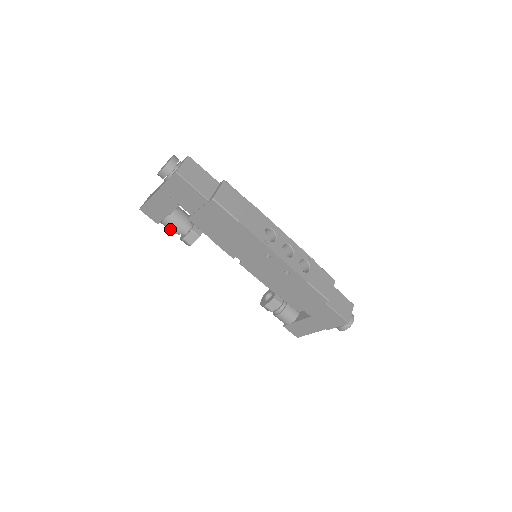
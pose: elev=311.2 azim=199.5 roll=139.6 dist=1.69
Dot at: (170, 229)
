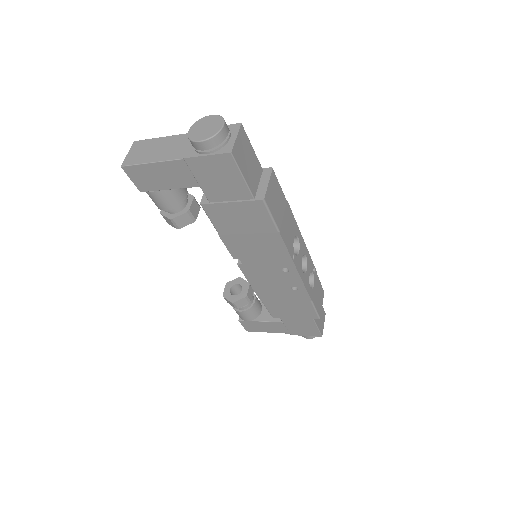
Dot at: (158, 203)
